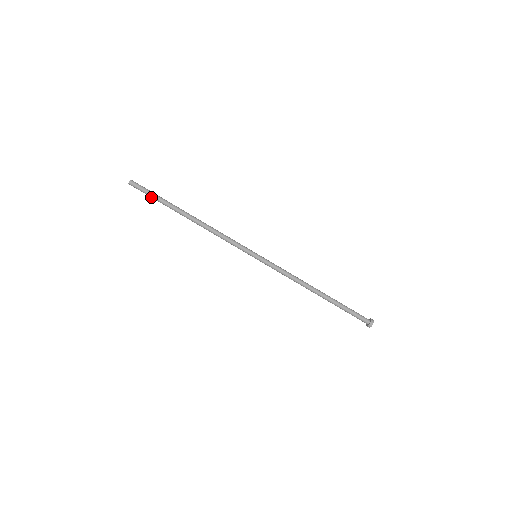
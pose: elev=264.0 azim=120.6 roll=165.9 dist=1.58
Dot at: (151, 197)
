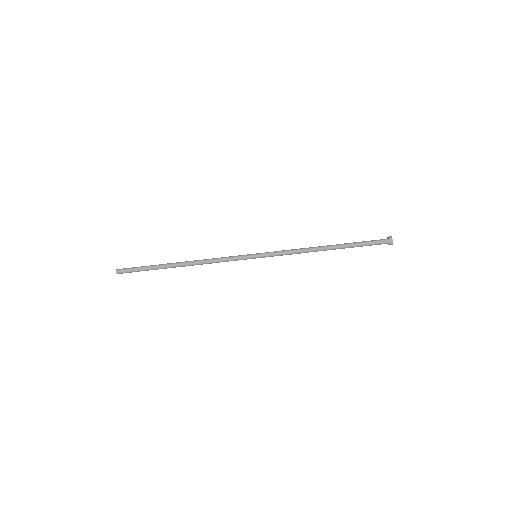
Dot at: occluded
